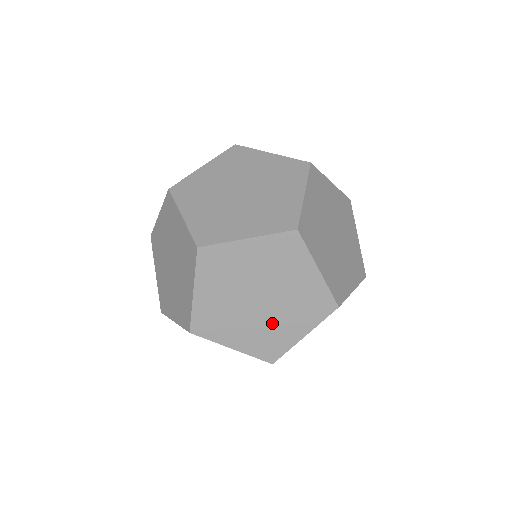
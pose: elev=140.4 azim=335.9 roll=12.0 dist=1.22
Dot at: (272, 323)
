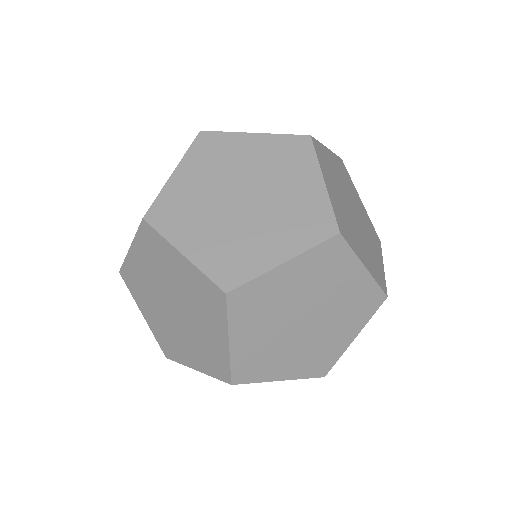
Dot at: occluded
